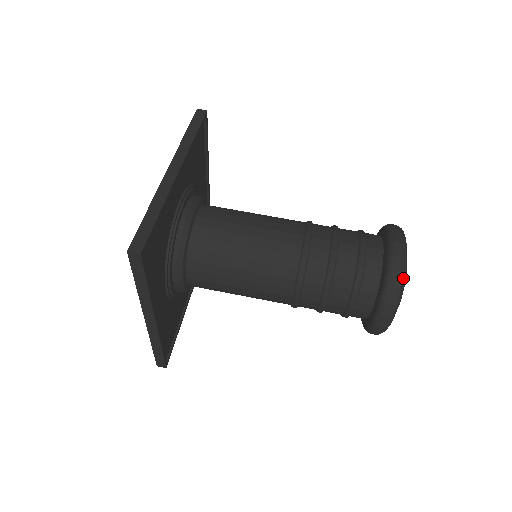
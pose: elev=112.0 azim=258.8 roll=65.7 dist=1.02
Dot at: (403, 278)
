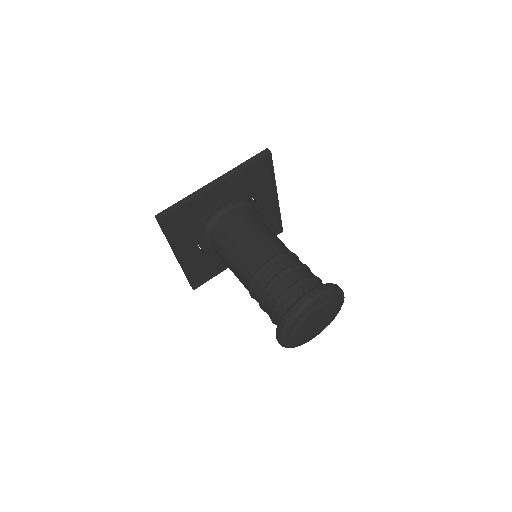
Dot at: (294, 318)
